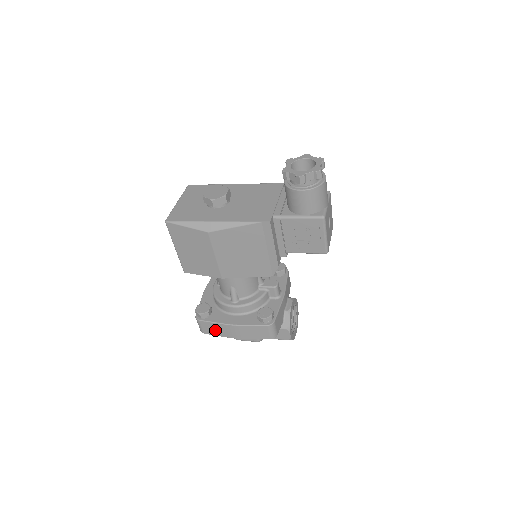
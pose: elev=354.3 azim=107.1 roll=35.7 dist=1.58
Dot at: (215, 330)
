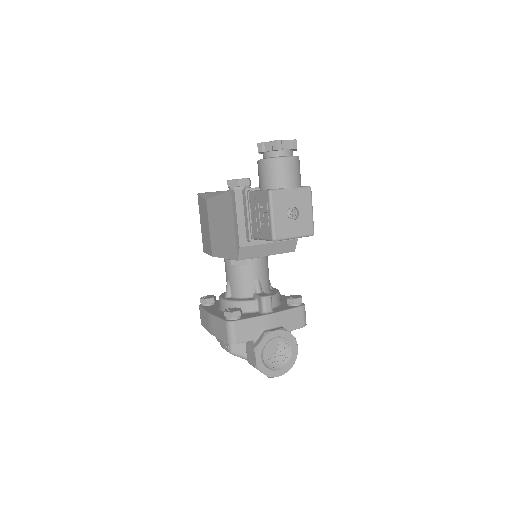
Dot at: (204, 320)
